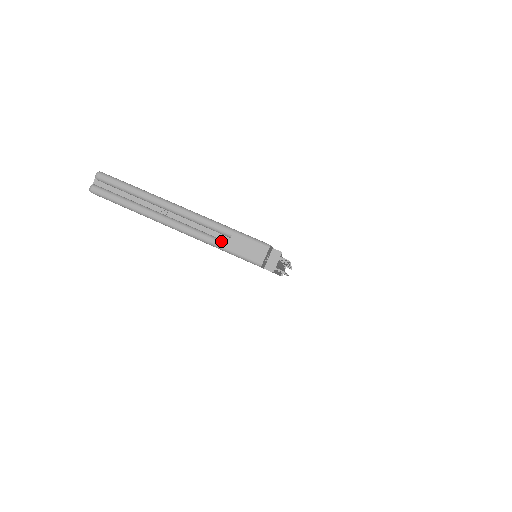
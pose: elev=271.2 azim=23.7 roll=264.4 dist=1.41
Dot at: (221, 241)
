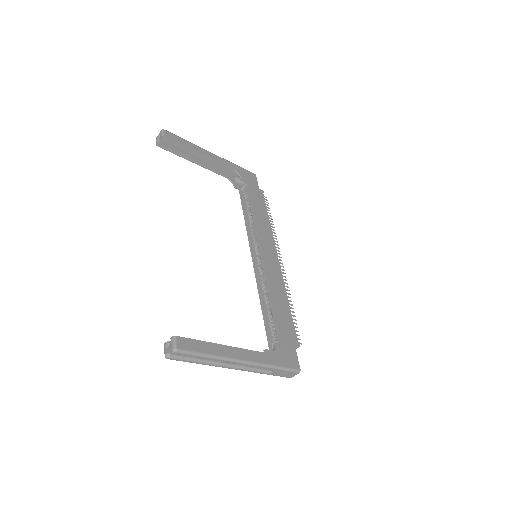
Dot at: (267, 372)
